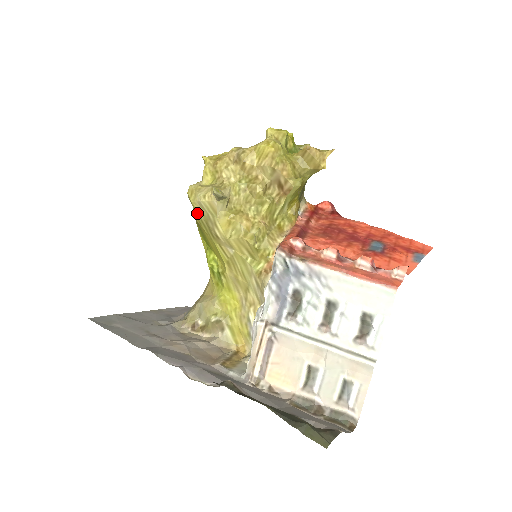
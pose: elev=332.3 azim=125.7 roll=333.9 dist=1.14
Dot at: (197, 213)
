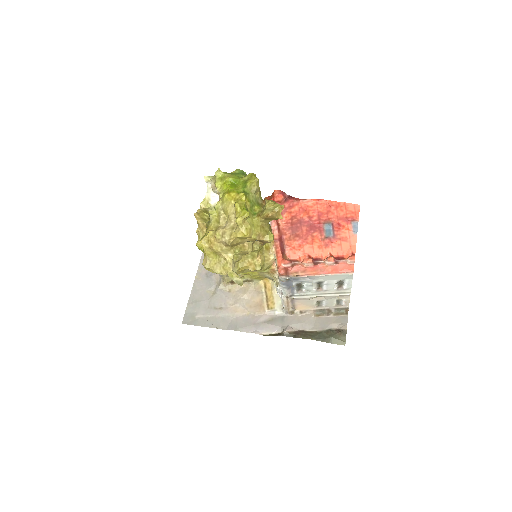
Dot at: occluded
